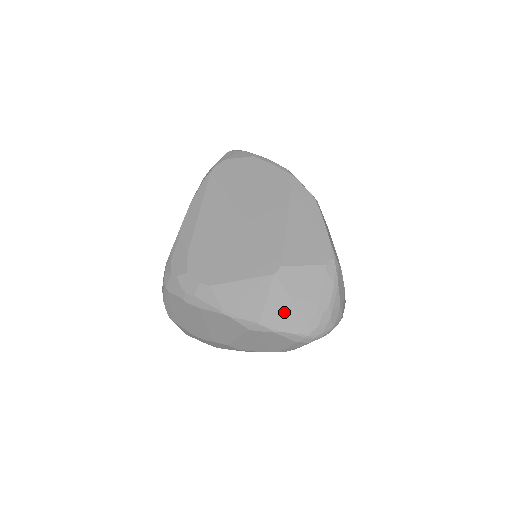
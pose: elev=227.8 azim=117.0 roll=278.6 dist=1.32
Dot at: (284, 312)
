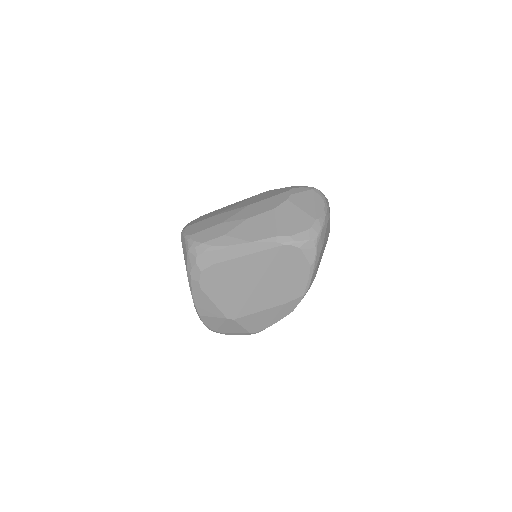
Dot at: (213, 324)
